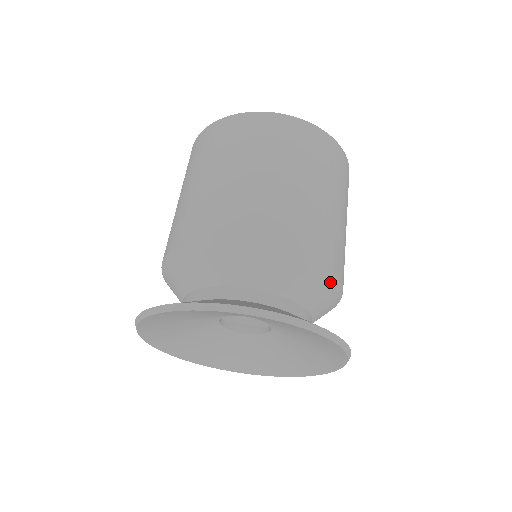
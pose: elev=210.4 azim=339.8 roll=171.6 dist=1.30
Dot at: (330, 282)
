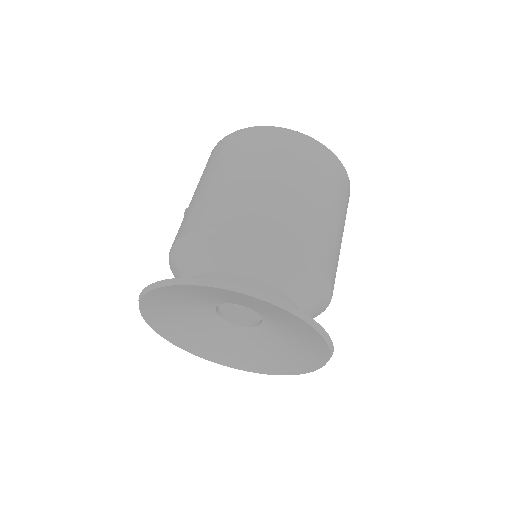
Dot at: occluded
